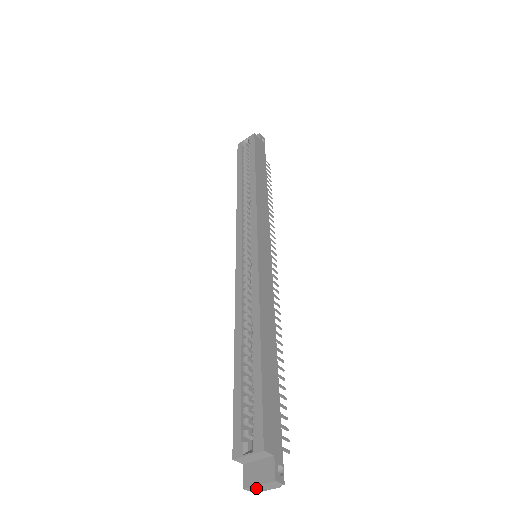
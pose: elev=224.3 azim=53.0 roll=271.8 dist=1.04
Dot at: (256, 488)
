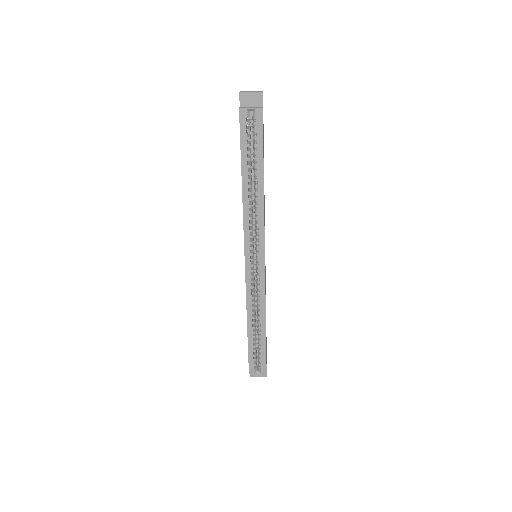
Dot at: (255, 375)
